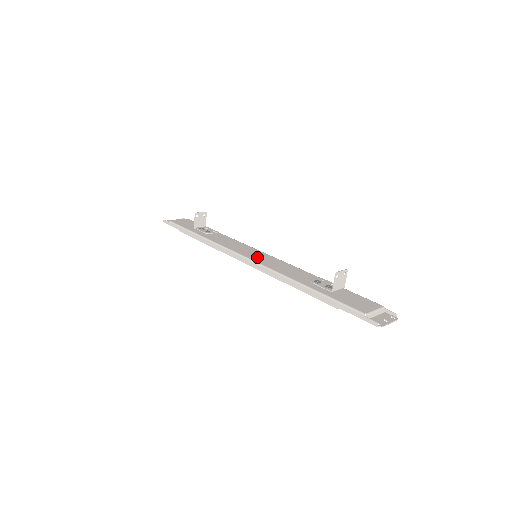
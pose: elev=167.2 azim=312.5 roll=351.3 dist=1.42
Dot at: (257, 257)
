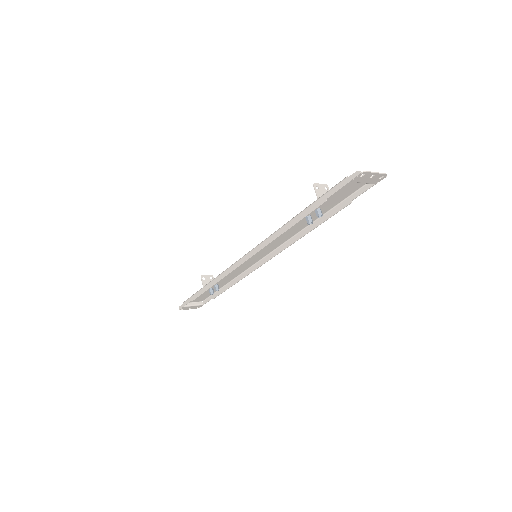
Dot at: occluded
